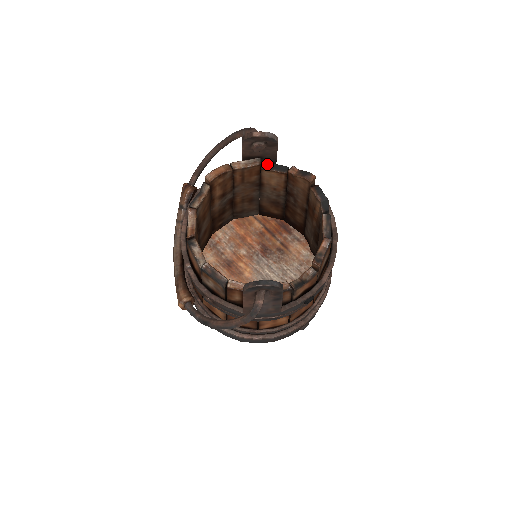
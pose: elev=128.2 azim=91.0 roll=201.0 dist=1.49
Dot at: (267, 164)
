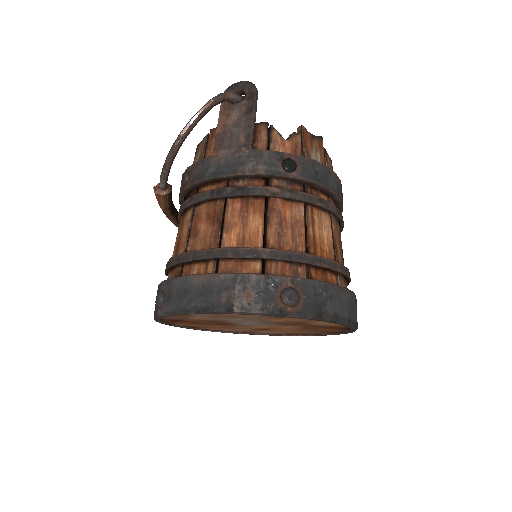
Dot at: occluded
